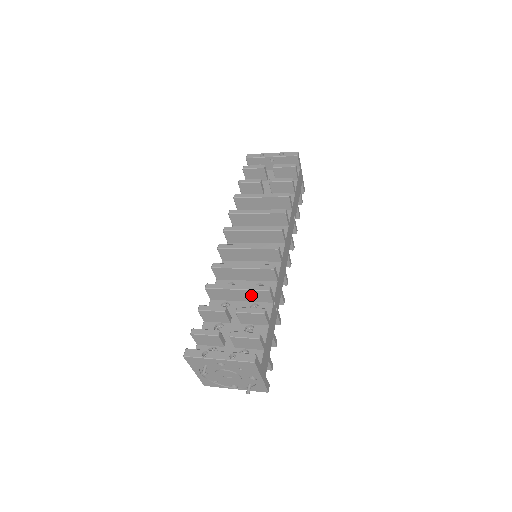
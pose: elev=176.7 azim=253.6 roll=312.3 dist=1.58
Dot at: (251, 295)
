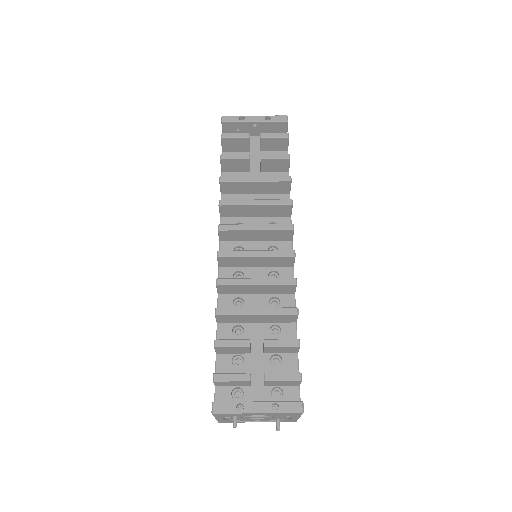
Dot at: (273, 318)
